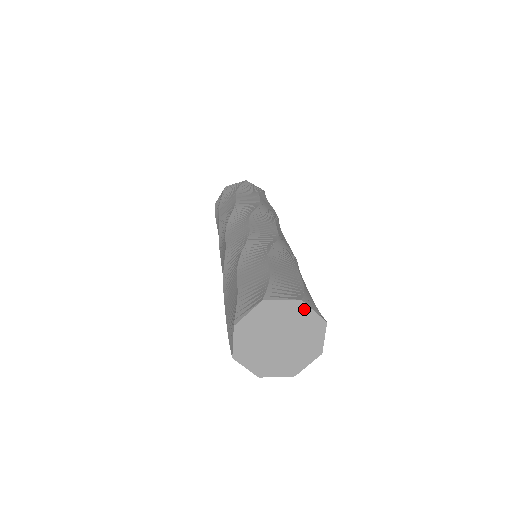
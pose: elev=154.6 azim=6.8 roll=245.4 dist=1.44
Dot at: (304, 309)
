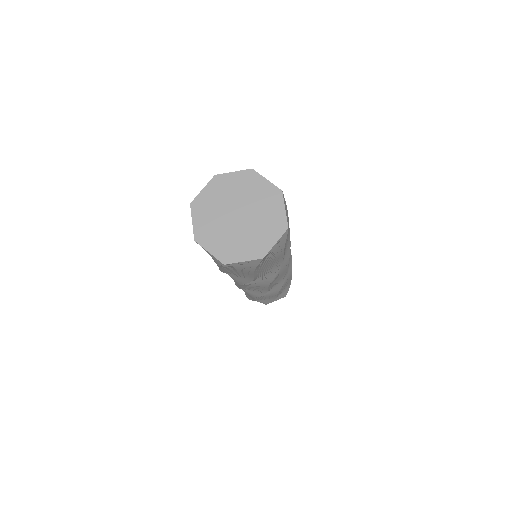
Dot at: (224, 178)
